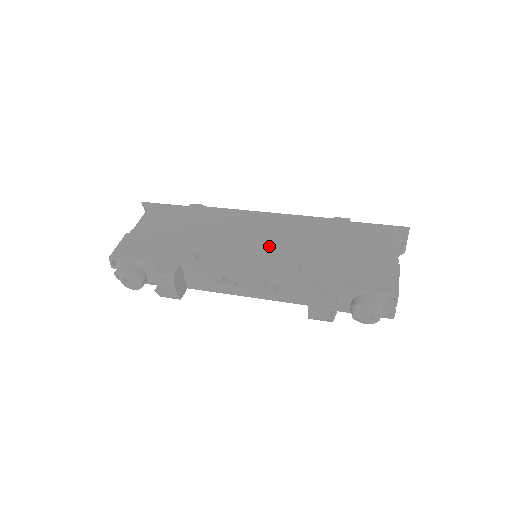
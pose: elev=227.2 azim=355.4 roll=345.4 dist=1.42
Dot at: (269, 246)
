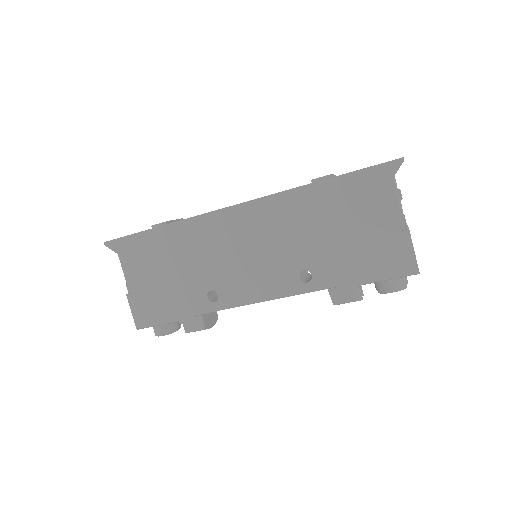
Dot at: (266, 258)
